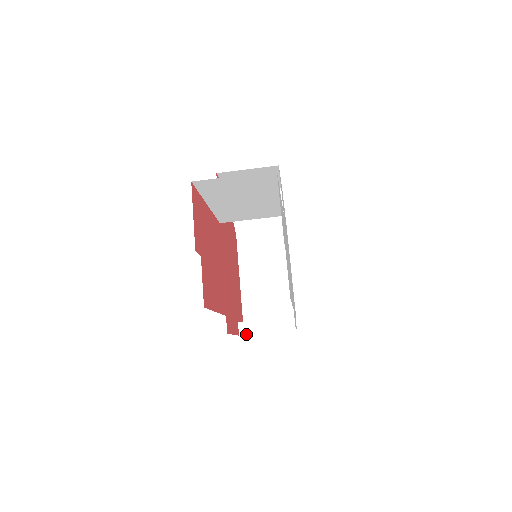
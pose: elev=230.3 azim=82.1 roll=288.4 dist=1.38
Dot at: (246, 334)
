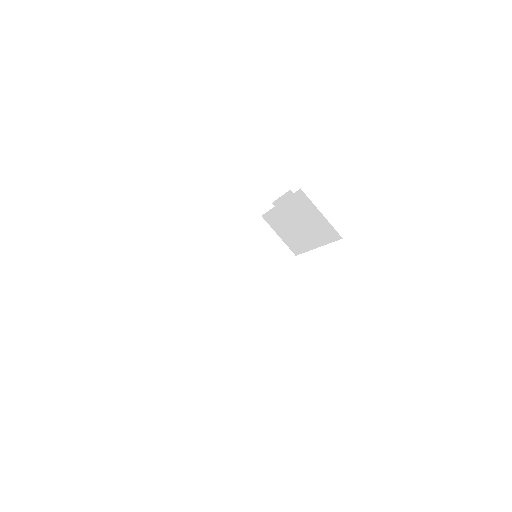
Dot at: (189, 286)
